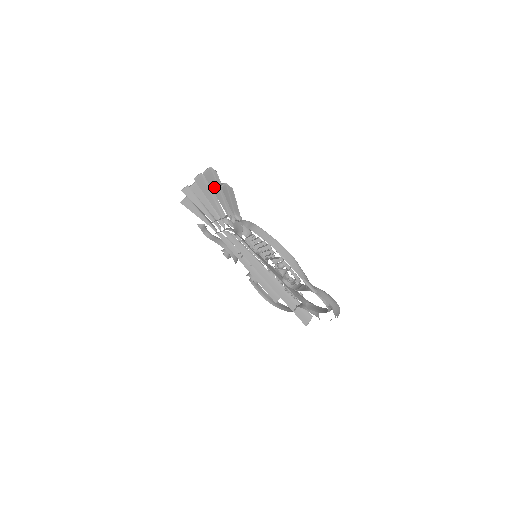
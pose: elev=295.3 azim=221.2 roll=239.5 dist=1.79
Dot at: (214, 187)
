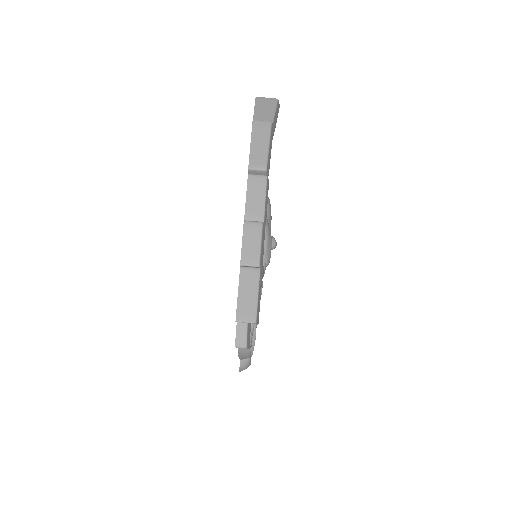
Dot at: occluded
